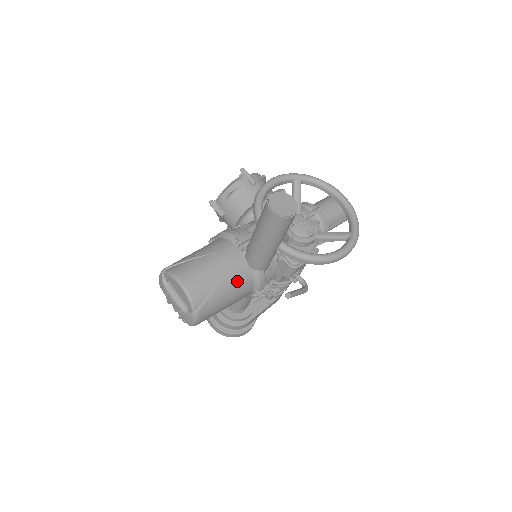
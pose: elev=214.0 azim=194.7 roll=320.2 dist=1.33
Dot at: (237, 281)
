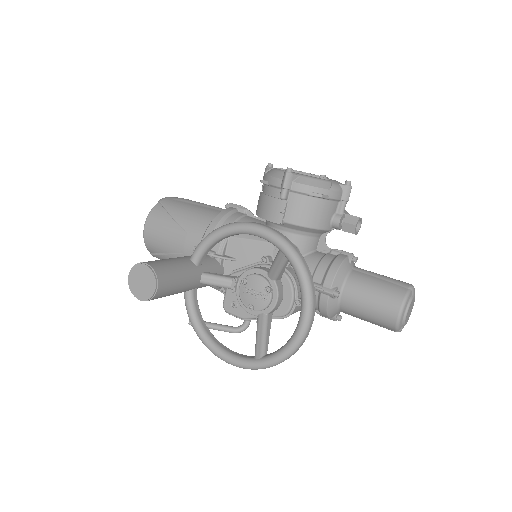
Dot at: occluded
